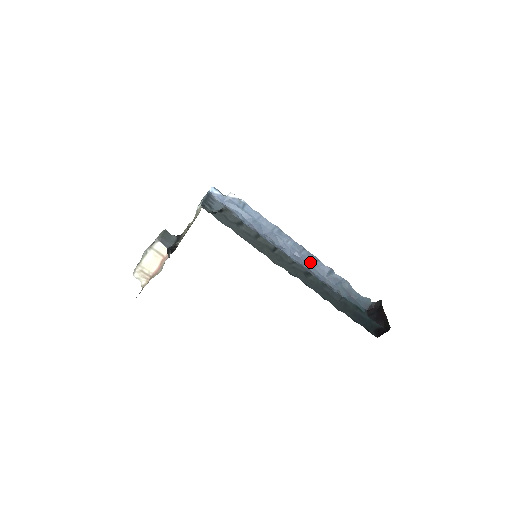
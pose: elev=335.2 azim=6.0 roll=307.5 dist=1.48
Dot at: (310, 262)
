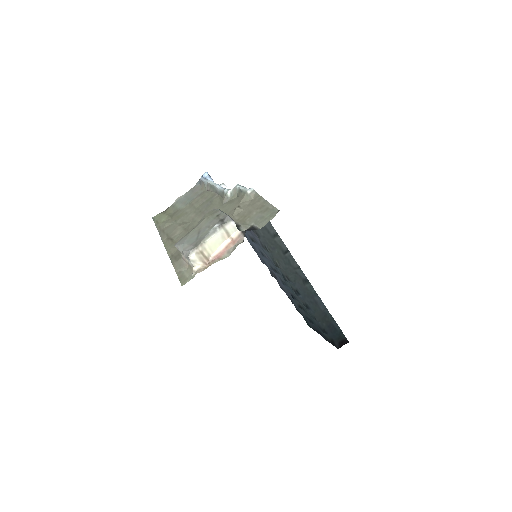
Dot at: occluded
